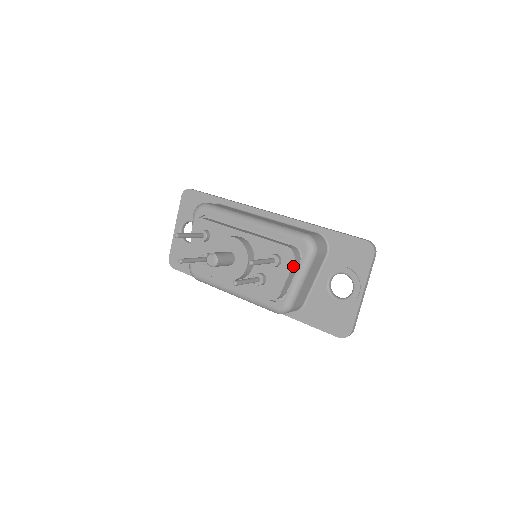
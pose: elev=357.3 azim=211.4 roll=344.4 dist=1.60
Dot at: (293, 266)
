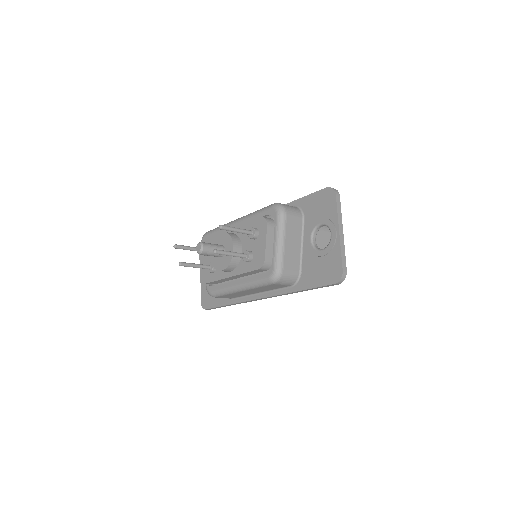
Dot at: (268, 230)
